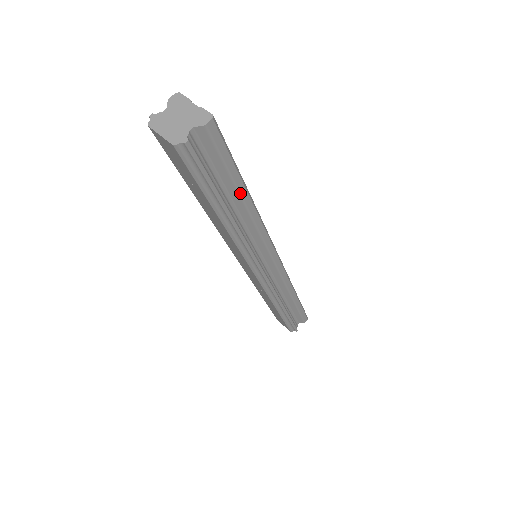
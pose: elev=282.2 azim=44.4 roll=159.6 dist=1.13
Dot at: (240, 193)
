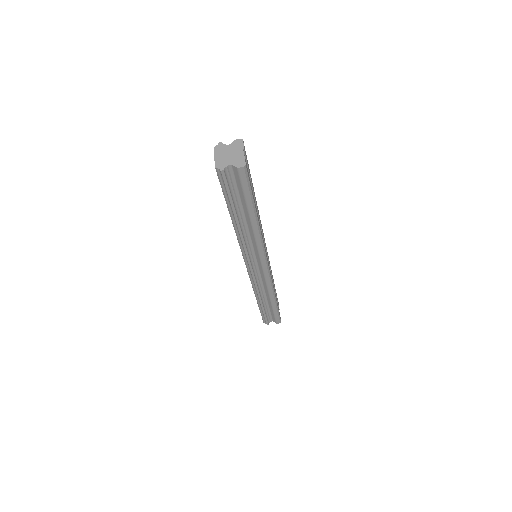
Dot at: (250, 213)
